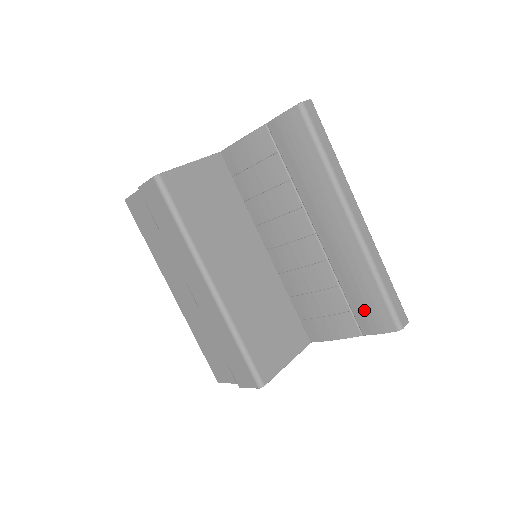
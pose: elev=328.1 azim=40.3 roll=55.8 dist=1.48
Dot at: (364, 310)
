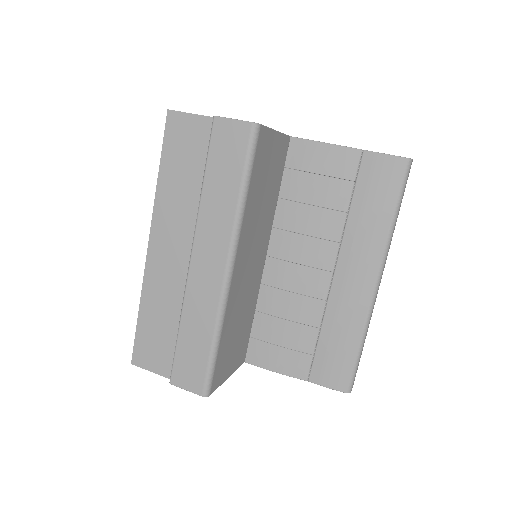
Dot at: (328, 361)
